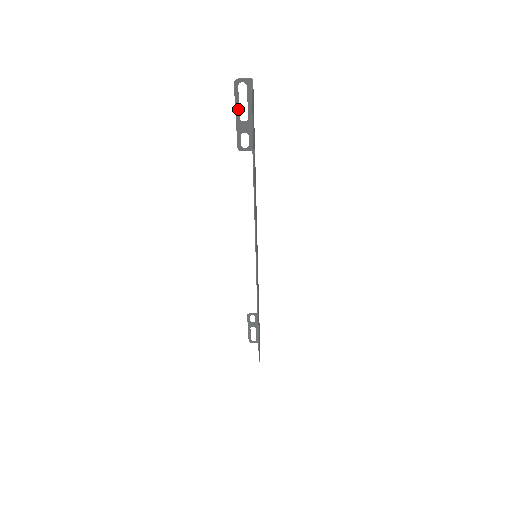
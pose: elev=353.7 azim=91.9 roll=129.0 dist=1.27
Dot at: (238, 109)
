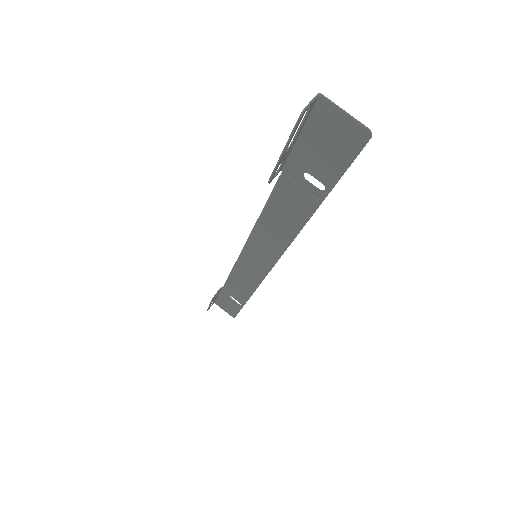
Dot at: (289, 143)
